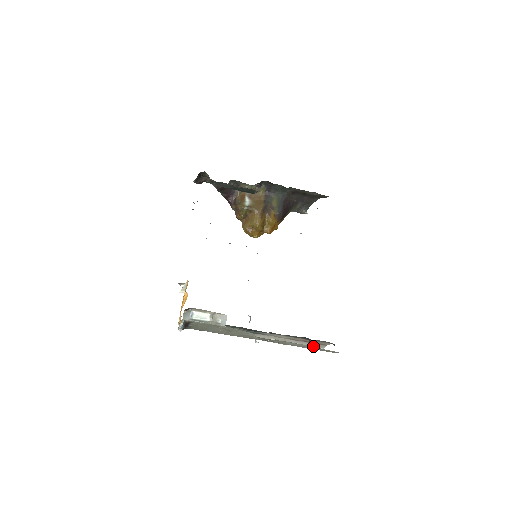
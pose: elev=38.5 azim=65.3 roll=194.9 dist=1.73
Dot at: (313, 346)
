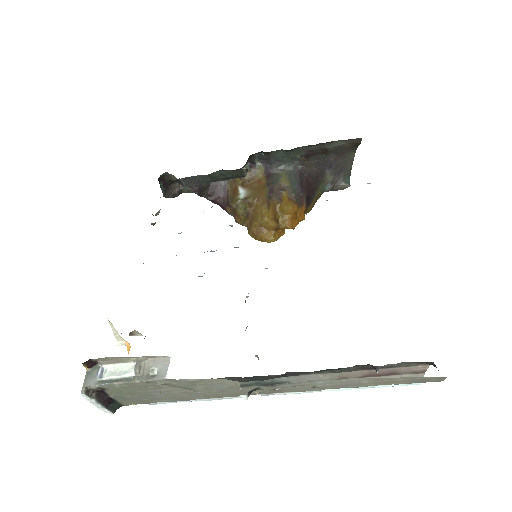
Dot at: occluded
